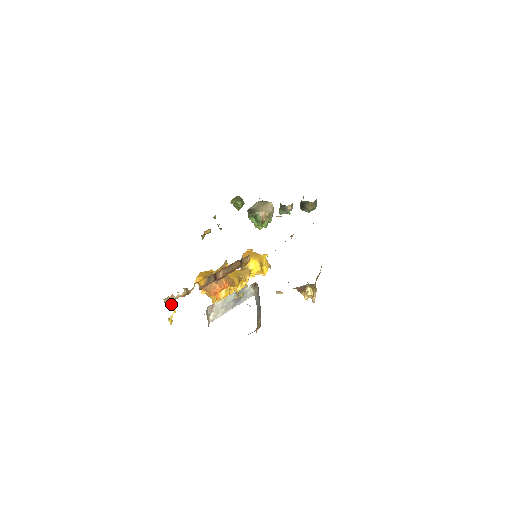
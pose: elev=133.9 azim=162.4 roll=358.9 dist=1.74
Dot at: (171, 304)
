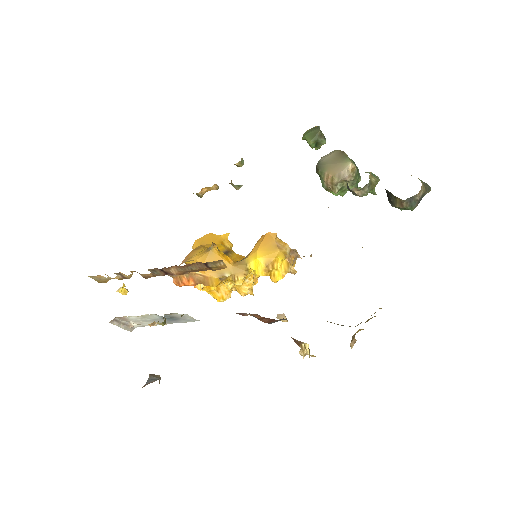
Dot at: (105, 282)
